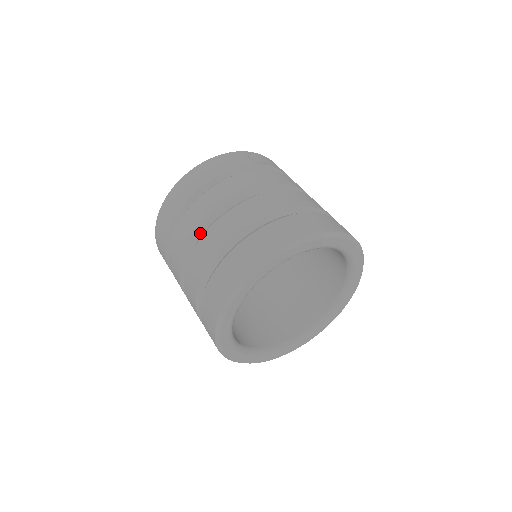
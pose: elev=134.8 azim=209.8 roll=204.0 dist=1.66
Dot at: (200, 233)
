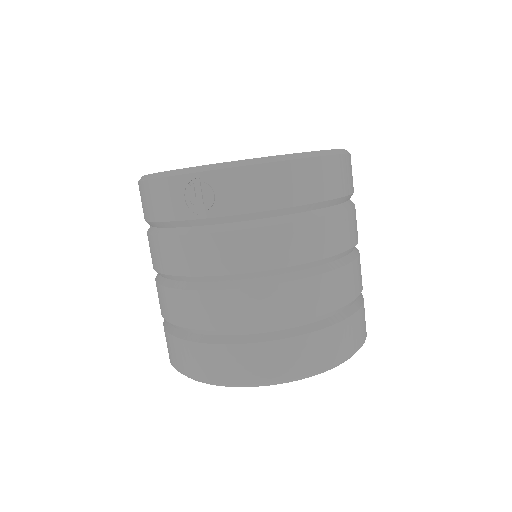
Dot at: occluded
